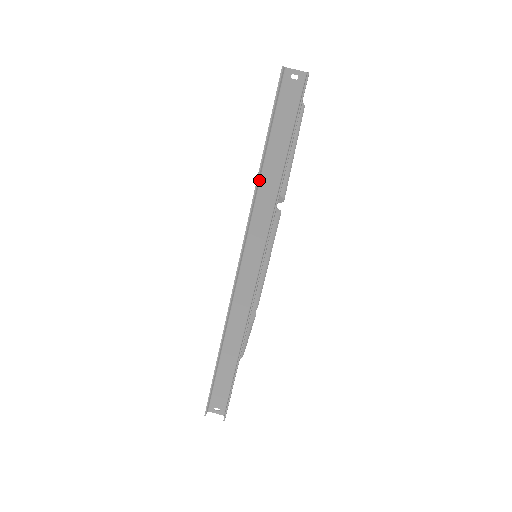
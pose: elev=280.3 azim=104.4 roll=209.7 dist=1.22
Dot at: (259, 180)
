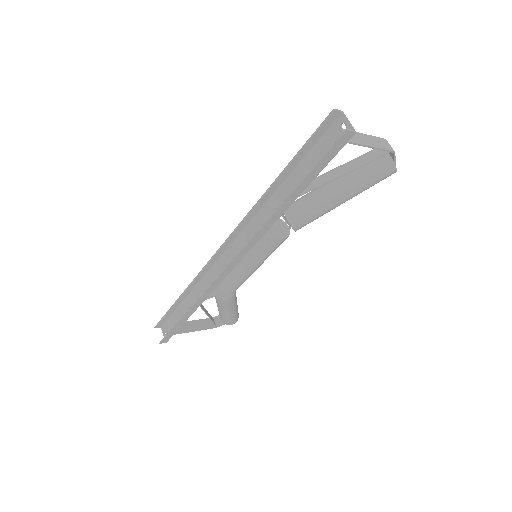
Dot at: (271, 194)
